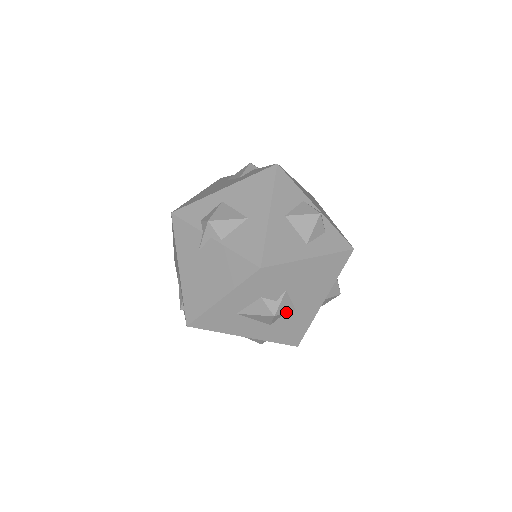
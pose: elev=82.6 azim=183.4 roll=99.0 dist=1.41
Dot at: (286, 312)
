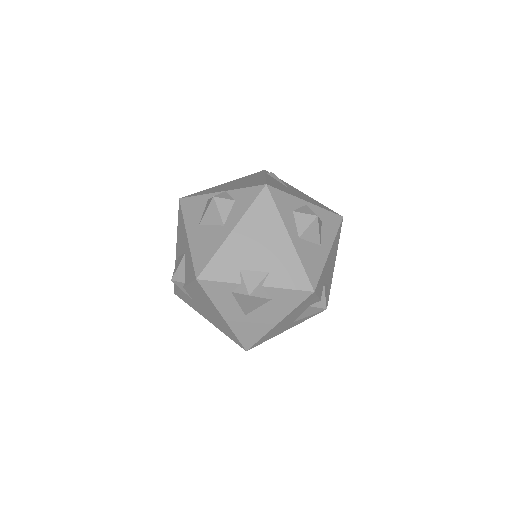
Dot at: (260, 282)
